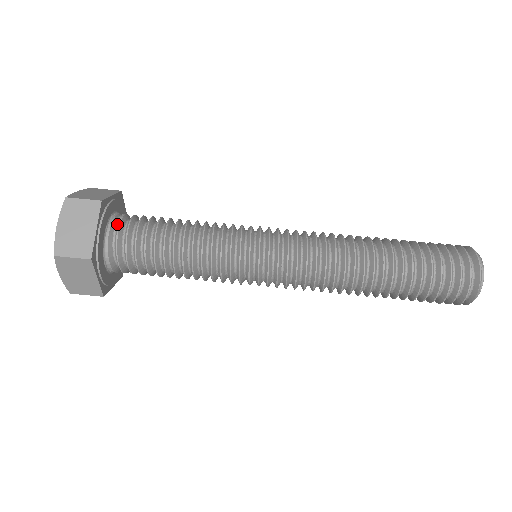
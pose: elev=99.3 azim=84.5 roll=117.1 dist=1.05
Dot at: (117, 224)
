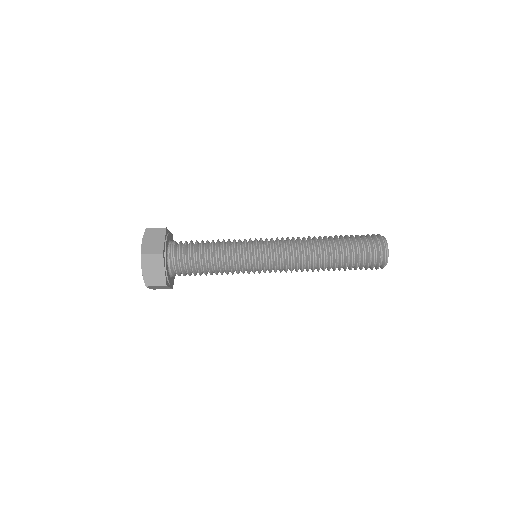
Dot at: (172, 256)
